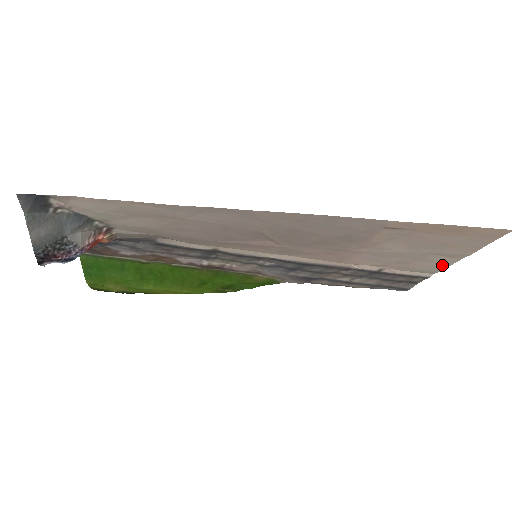
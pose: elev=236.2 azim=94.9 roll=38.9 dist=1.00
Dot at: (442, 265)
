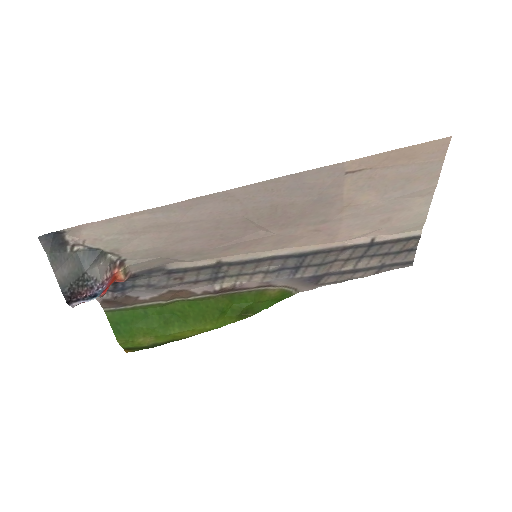
Dot at: (421, 211)
